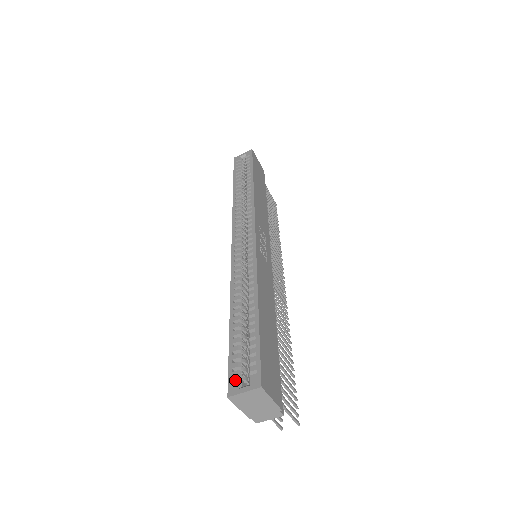
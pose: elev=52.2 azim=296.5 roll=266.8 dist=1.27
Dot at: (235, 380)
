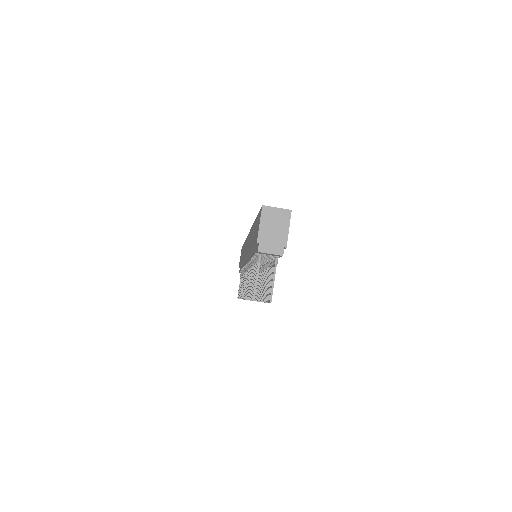
Dot at: occluded
